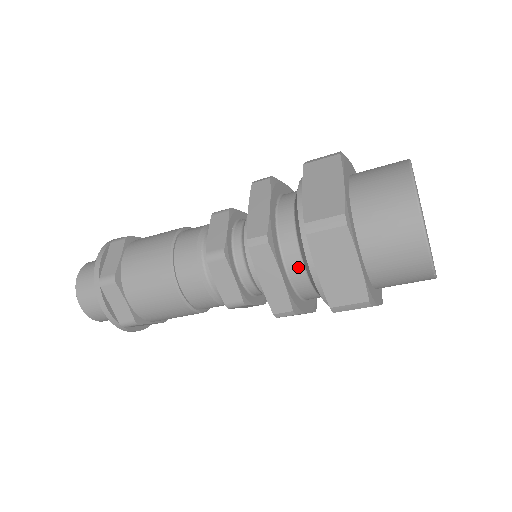
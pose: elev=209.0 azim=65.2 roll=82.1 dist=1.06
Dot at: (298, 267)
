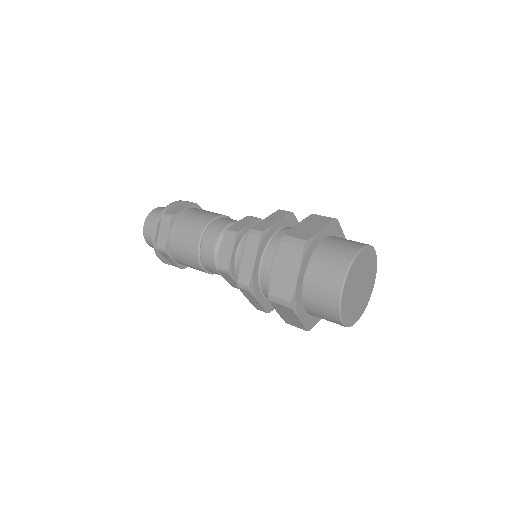
Dot at: occluded
